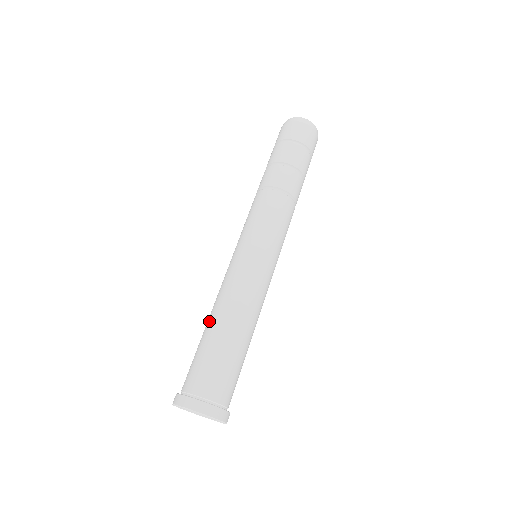
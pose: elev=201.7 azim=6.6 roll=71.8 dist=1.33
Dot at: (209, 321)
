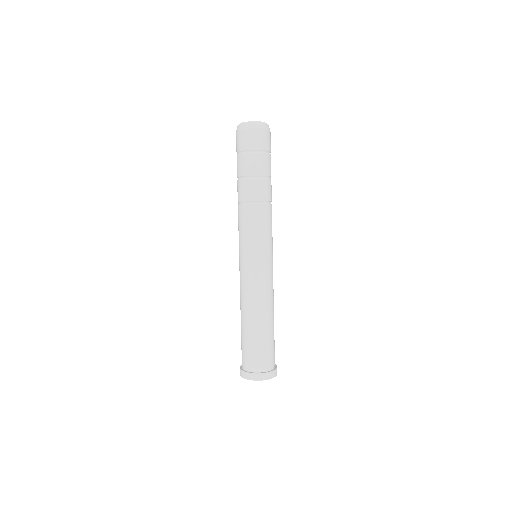
Dot at: (244, 319)
